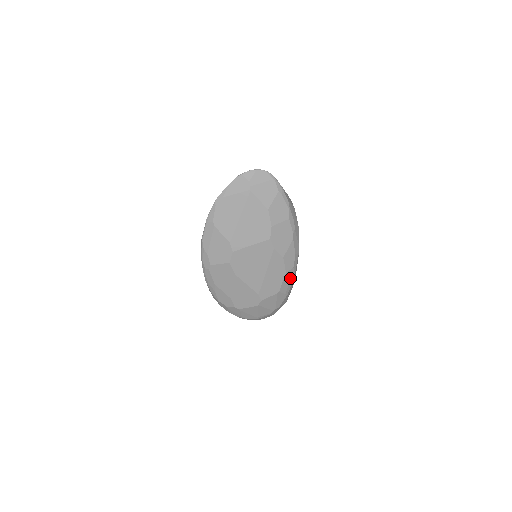
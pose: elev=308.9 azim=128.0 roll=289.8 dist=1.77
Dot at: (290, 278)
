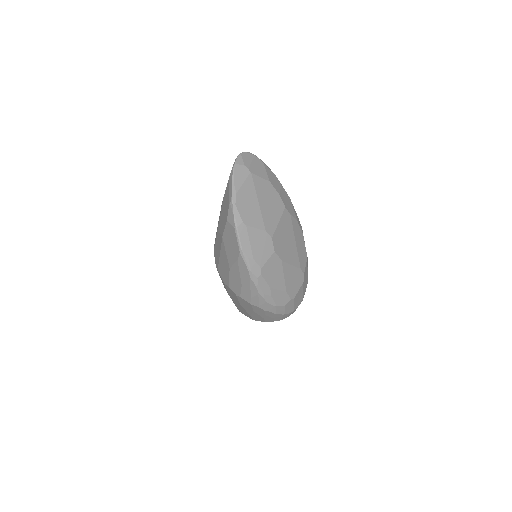
Dot at: occluded
